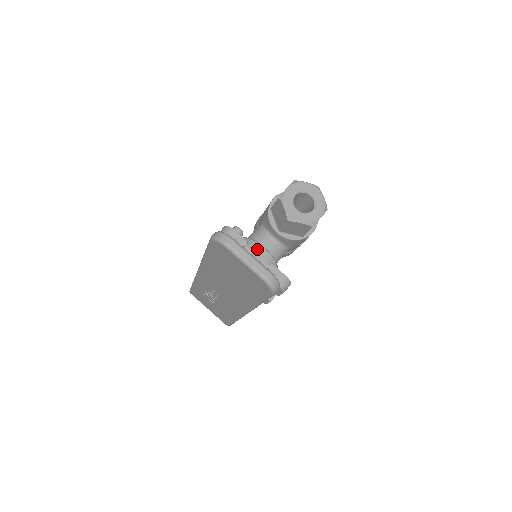
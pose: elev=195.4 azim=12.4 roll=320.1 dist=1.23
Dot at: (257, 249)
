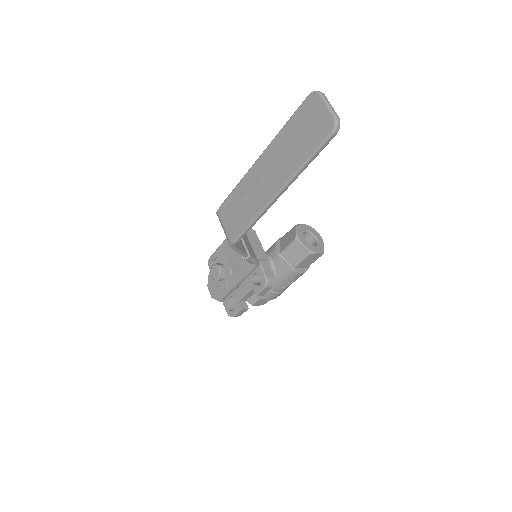
Dot at: occluded
